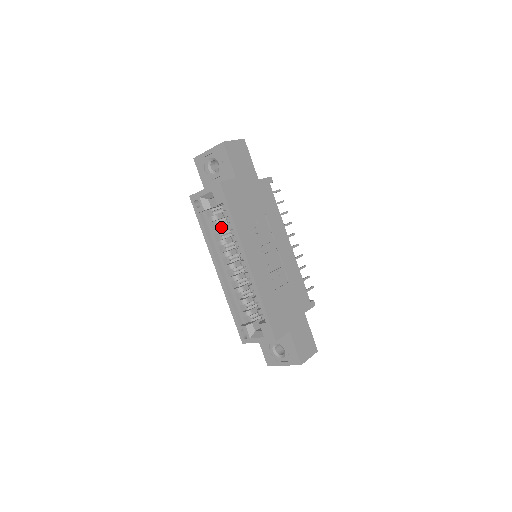
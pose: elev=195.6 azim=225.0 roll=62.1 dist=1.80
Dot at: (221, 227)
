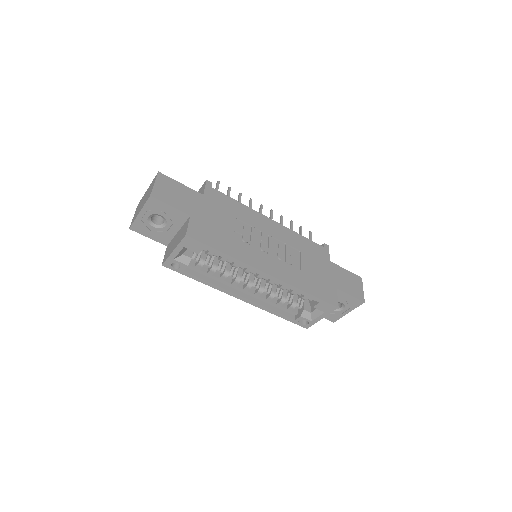
Dot at: (213, 264)
